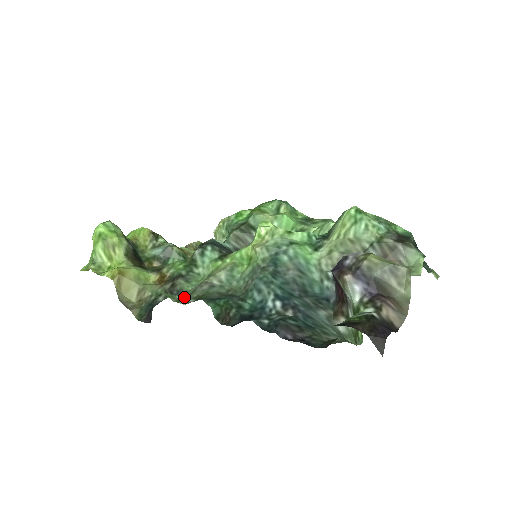
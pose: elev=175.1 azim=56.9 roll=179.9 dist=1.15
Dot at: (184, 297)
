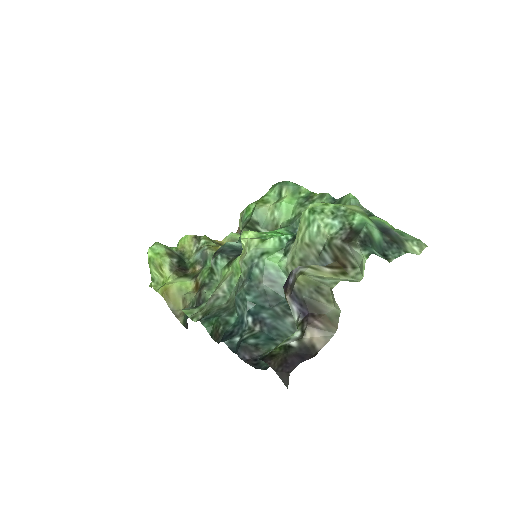
Dot at: (199, 311)
